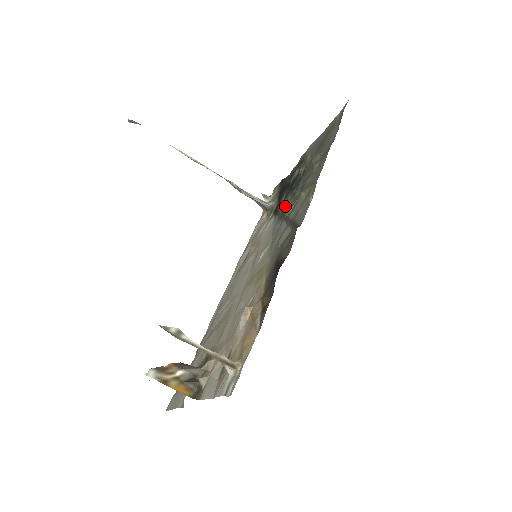
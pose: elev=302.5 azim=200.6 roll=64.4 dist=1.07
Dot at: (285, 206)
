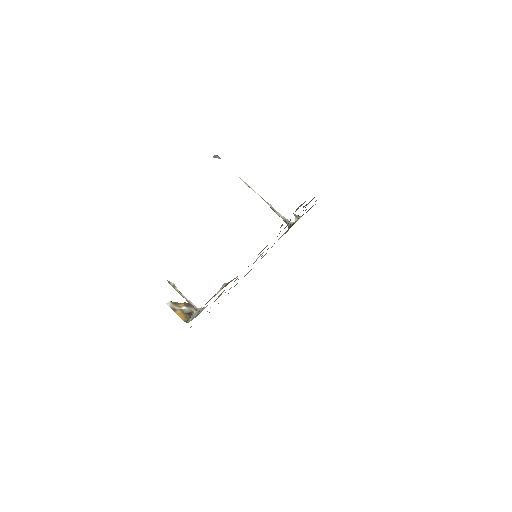
Dot at: occluded
